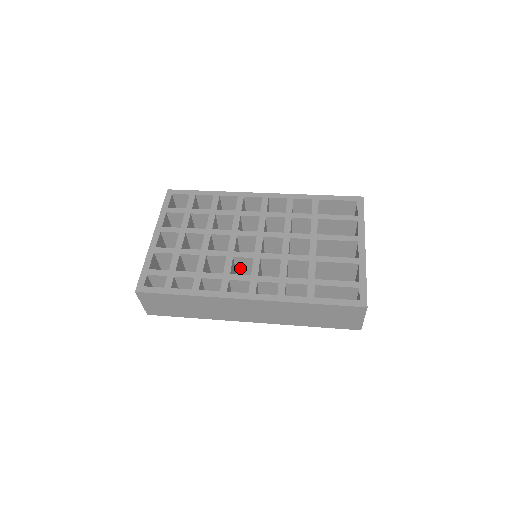
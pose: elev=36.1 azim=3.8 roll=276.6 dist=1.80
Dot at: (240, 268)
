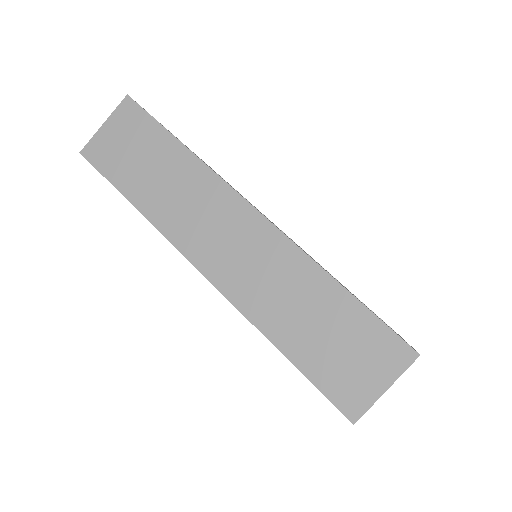
Dot at: occluded
